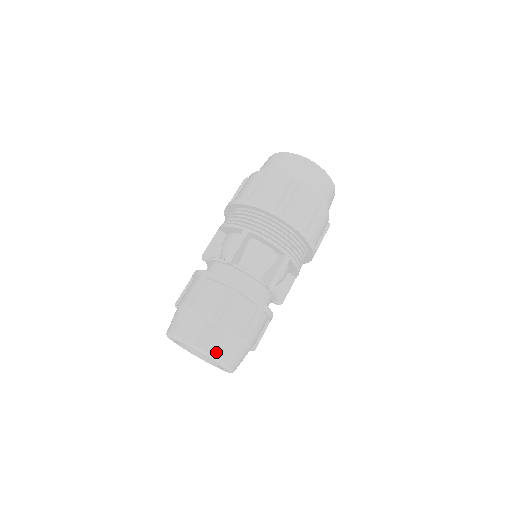
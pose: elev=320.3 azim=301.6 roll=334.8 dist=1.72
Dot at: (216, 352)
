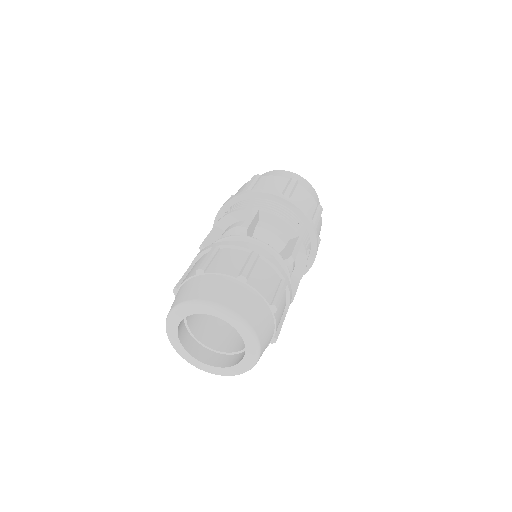
Dot at: (246, 314)
